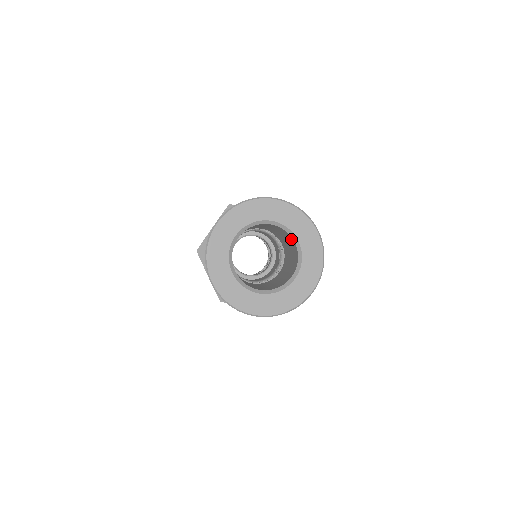
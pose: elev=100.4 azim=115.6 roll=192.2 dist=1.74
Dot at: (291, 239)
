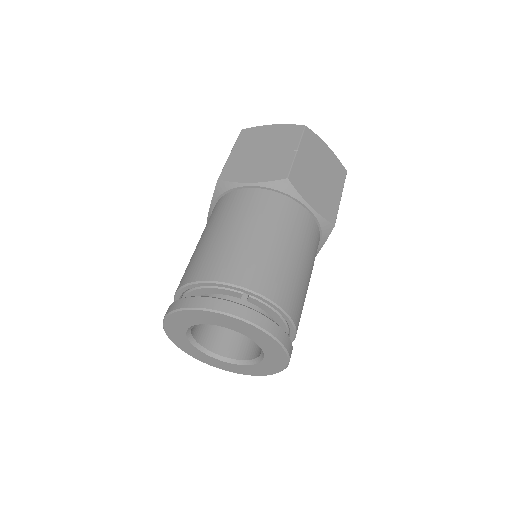
Dot at: occluded
